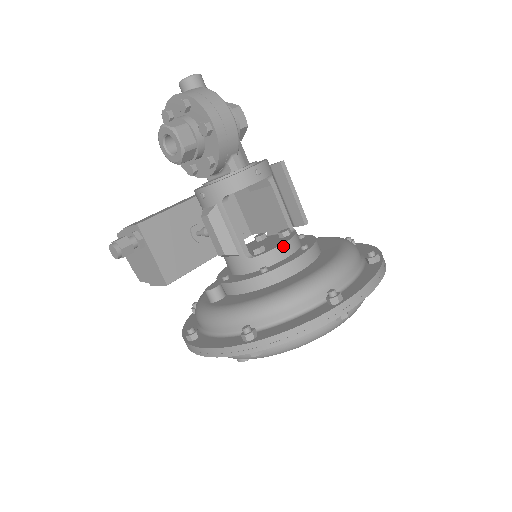
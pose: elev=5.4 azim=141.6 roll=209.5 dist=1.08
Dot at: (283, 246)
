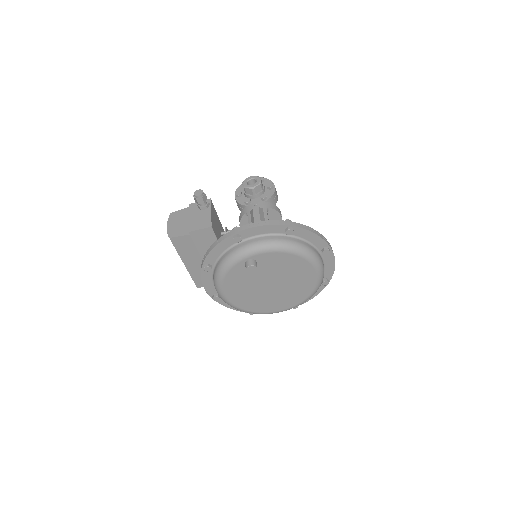
Dot at: occluded
